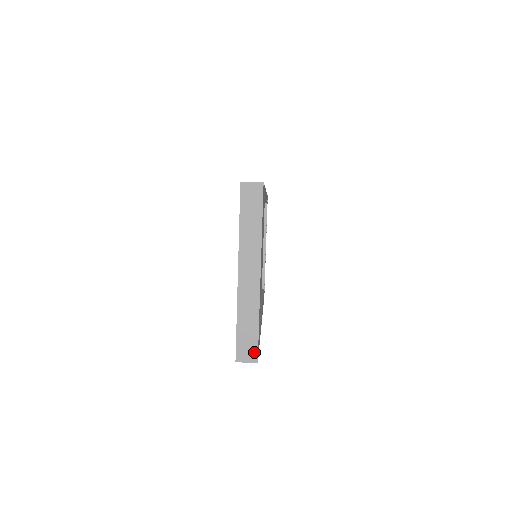
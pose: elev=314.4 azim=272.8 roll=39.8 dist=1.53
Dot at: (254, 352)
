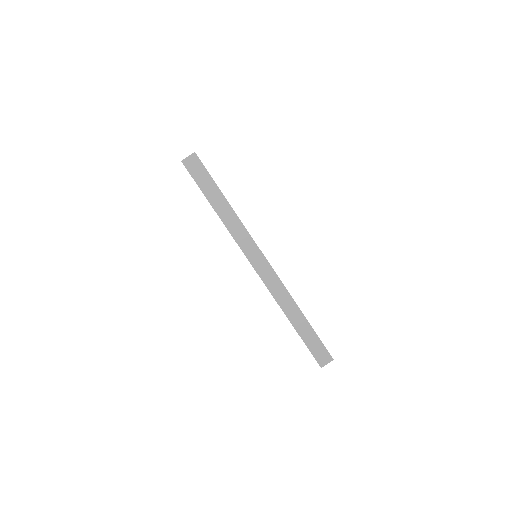
Dot at: occluded
